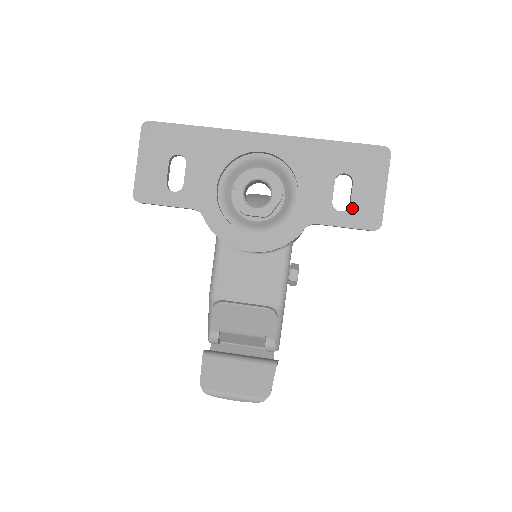
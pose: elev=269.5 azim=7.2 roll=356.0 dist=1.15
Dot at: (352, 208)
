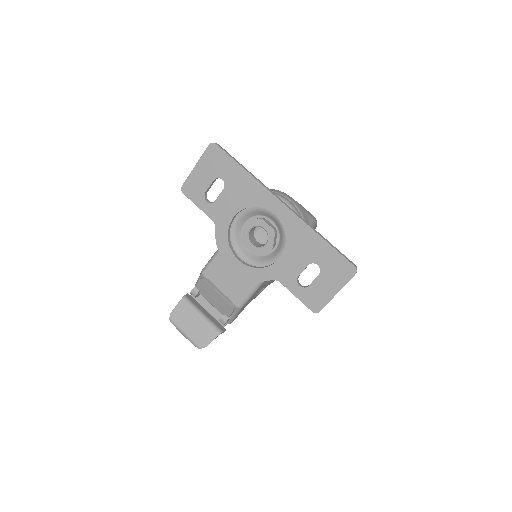
Dot at: (308, 289)
